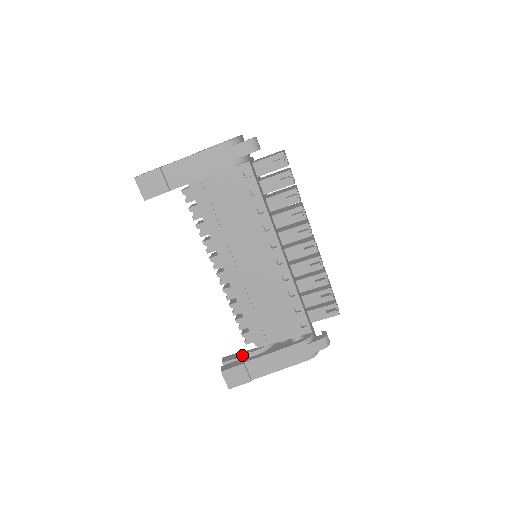
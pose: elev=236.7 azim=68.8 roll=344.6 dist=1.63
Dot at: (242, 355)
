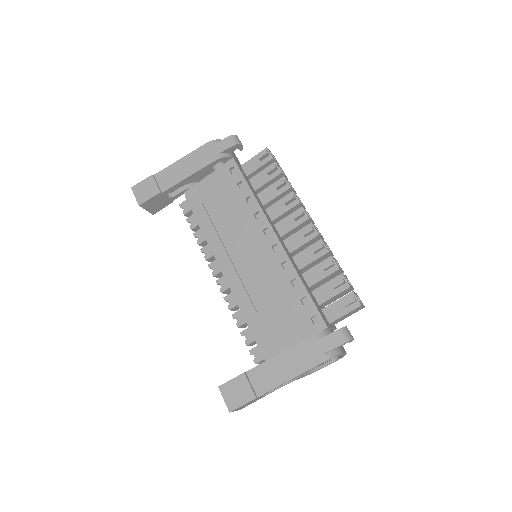
Dot at: occluded
